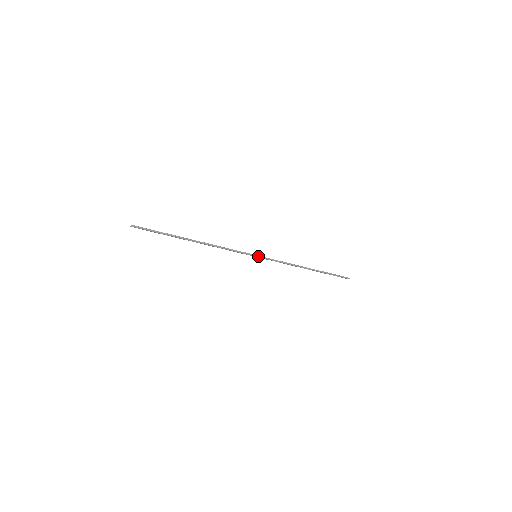
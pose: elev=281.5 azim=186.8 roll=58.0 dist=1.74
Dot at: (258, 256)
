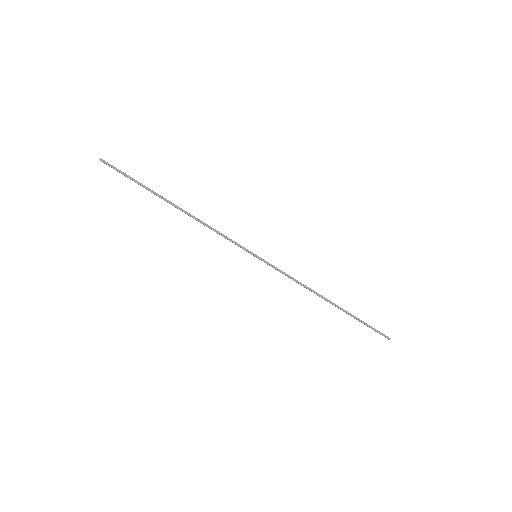
Dot at: (259, 257)
